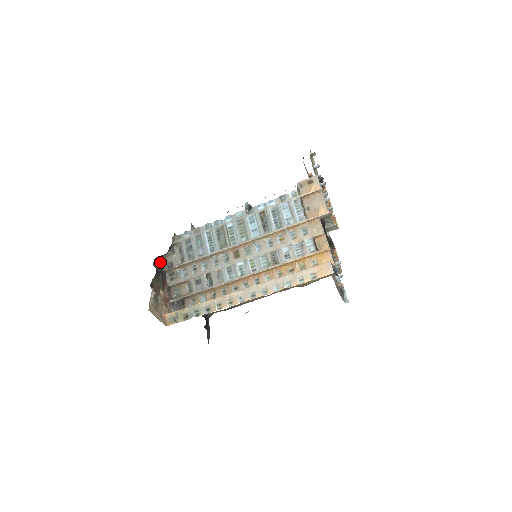
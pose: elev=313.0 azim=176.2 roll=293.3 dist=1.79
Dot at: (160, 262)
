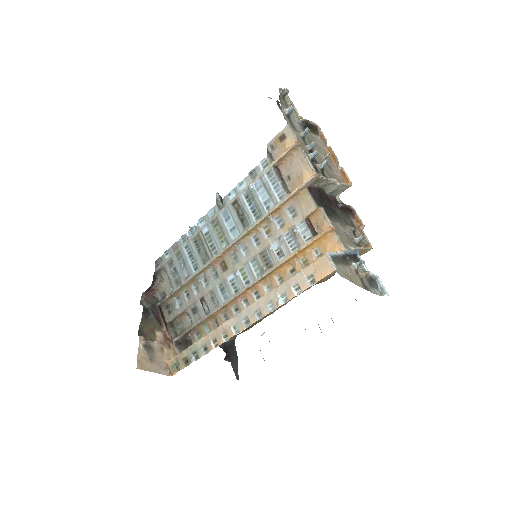
Dot at: (152, 295)
